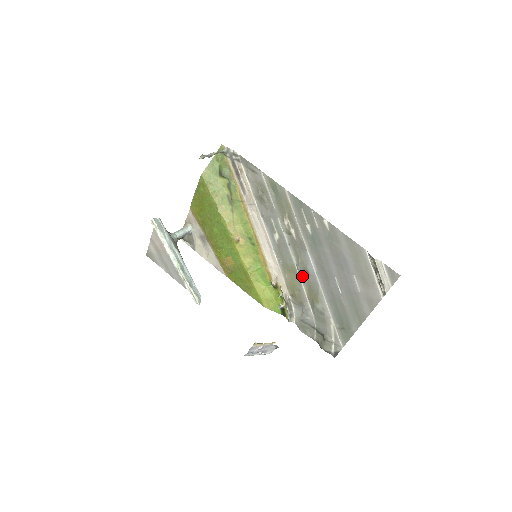
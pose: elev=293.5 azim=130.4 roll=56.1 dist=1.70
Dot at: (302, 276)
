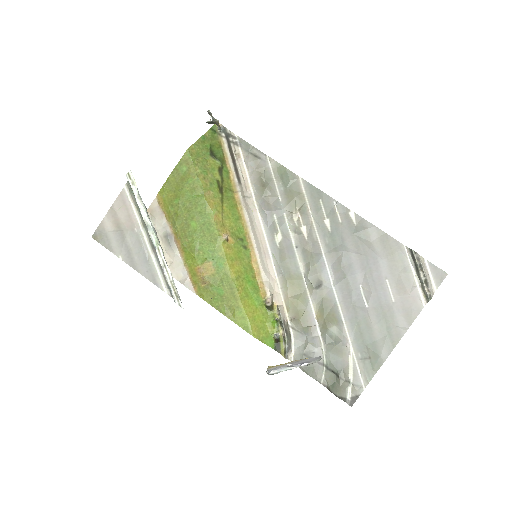
Dot at: (312, 289)
